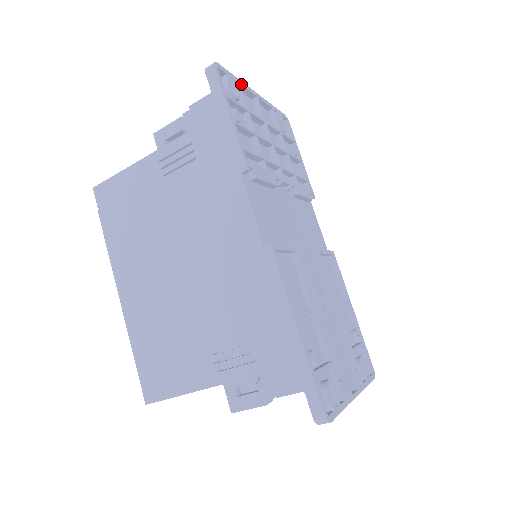
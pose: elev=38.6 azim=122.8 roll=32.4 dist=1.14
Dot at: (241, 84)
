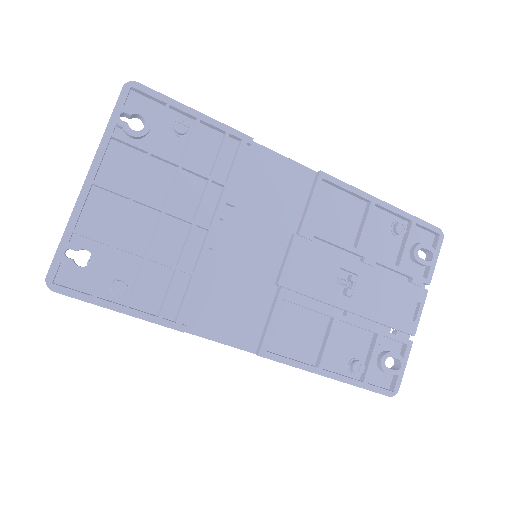
Dot at: (74, 225)
